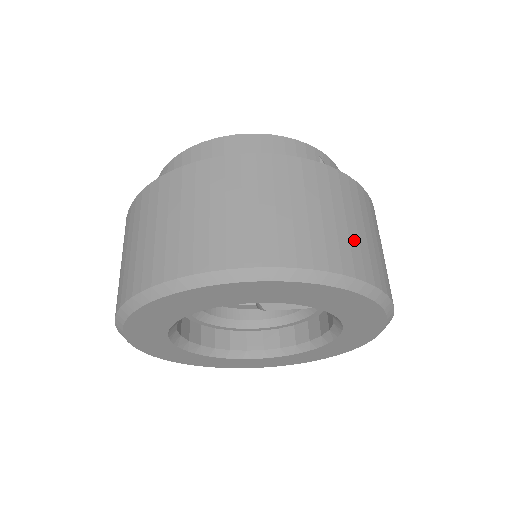
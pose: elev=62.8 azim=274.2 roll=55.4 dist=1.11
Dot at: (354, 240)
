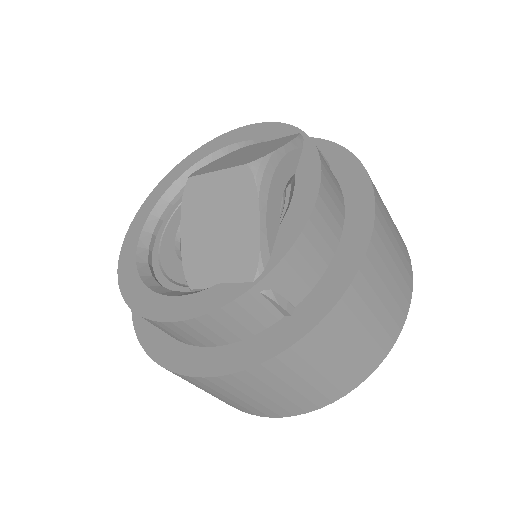
Dot at: (335, 377)
